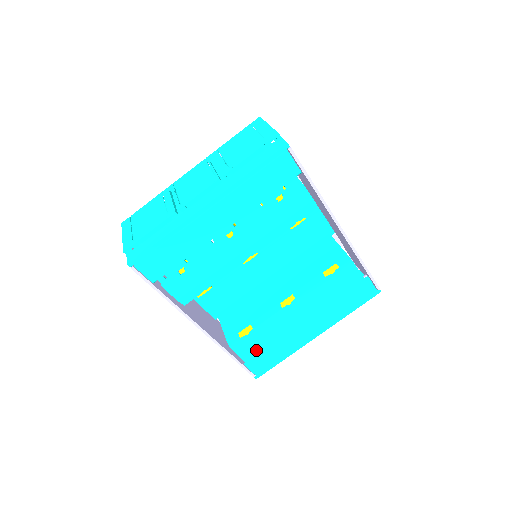
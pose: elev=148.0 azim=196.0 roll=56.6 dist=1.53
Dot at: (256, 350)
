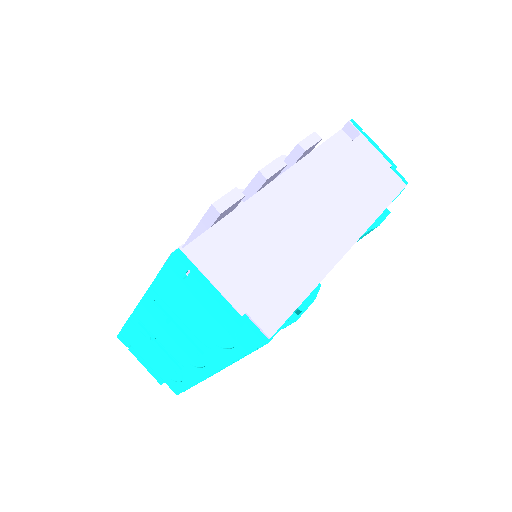
Dot at: occluded
